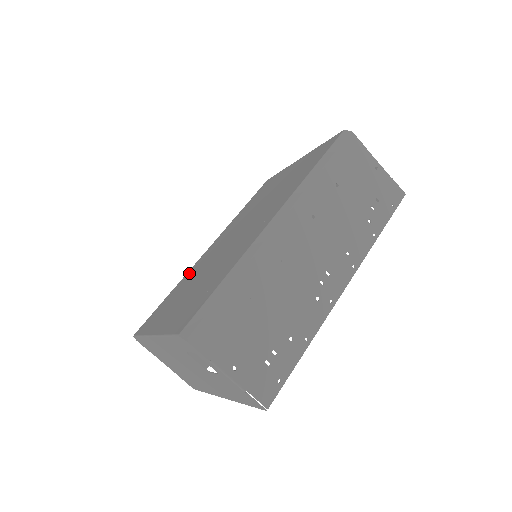
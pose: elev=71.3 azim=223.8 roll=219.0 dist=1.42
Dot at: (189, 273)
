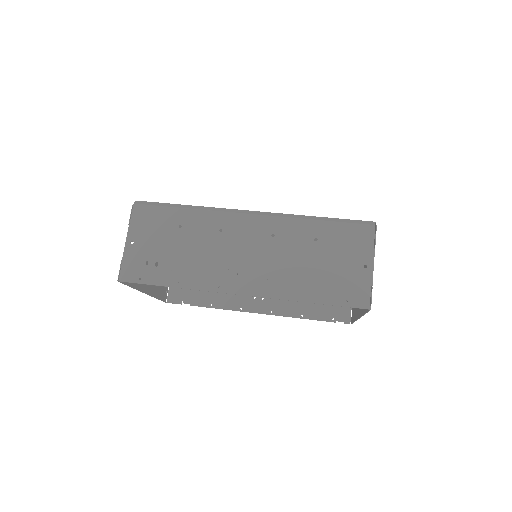
Dot at: occluded
